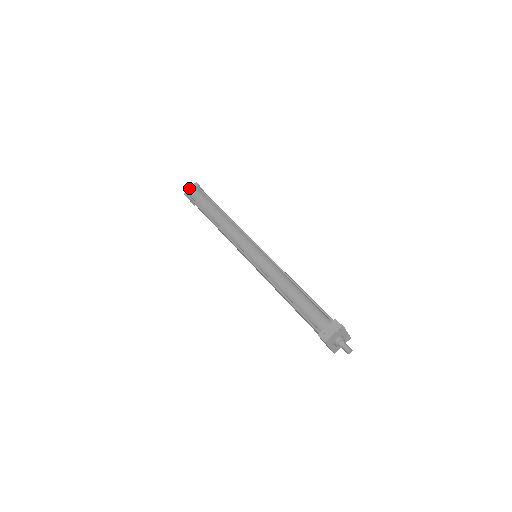
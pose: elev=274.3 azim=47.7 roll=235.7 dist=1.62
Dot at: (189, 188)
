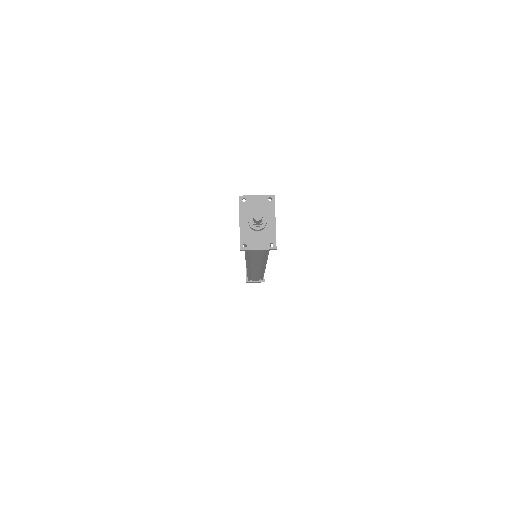
Dot at: occluded
